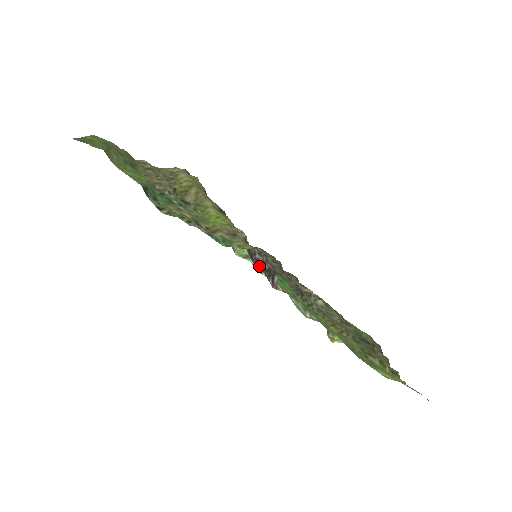
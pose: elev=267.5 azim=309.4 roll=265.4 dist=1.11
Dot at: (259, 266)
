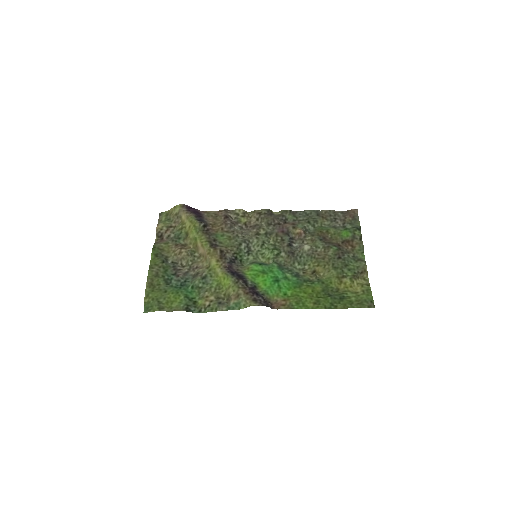
Dot at: (259, 294)
